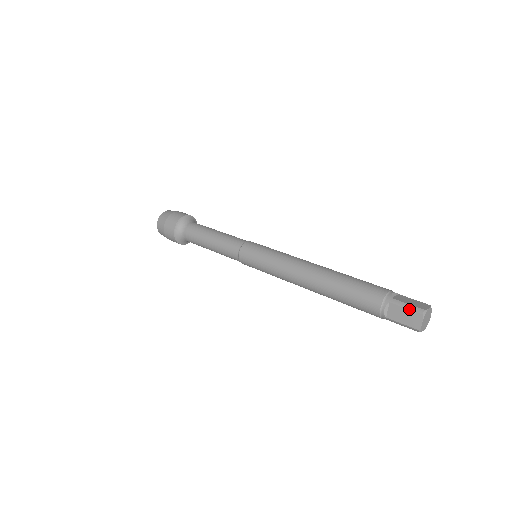
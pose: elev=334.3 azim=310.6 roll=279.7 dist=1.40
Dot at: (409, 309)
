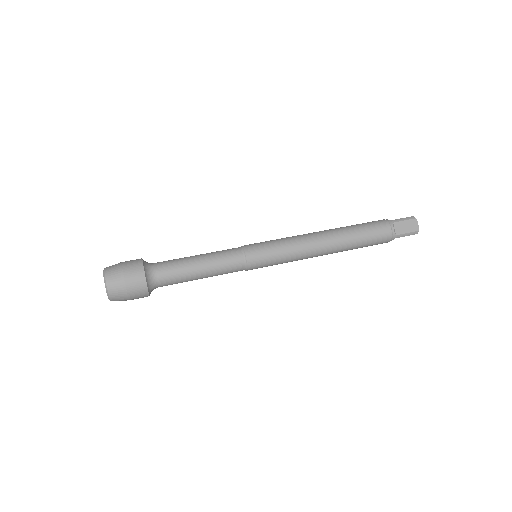
Dot at: occluded
